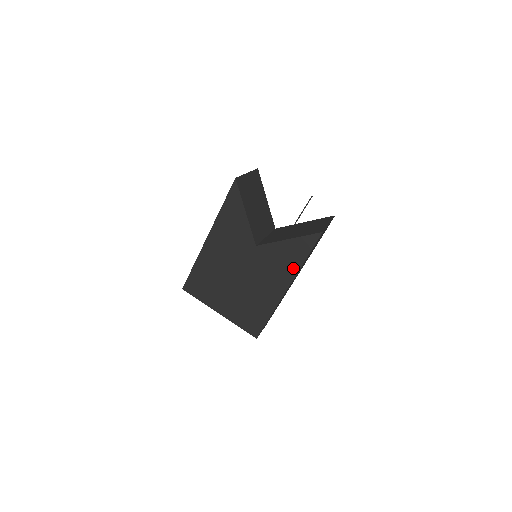
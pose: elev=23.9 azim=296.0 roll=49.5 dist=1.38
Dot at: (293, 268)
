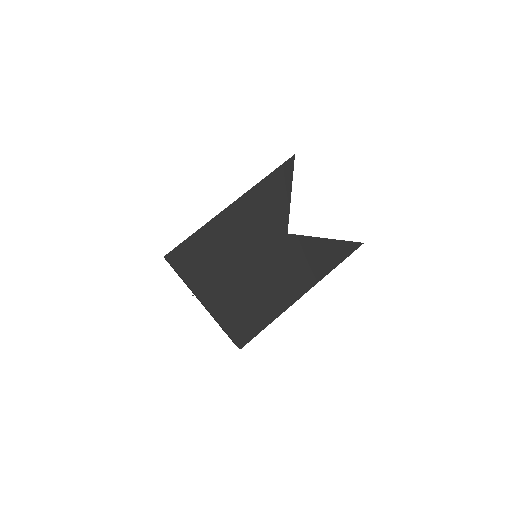
Dot at: (320, 272)
